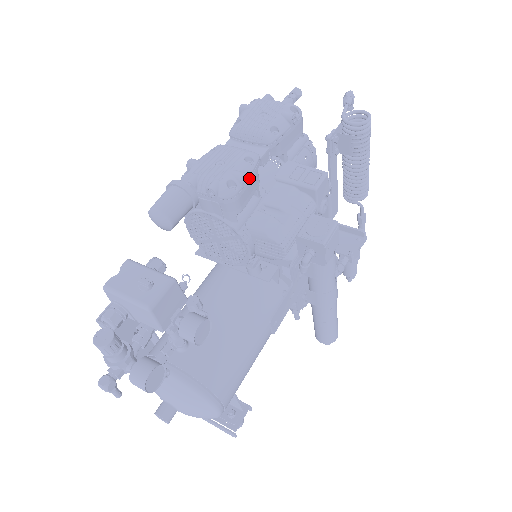
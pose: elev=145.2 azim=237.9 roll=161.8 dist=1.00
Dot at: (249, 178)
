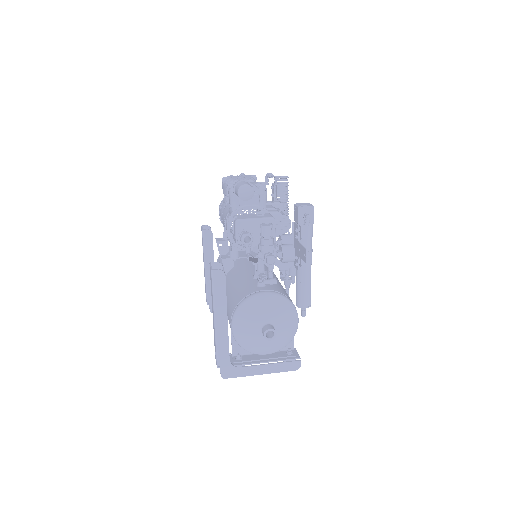
Dot at: occluded
